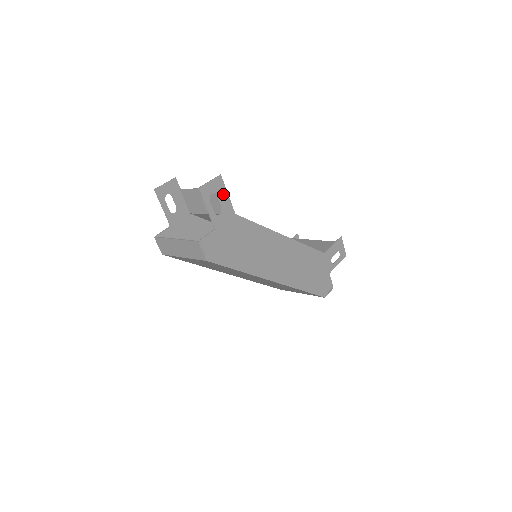
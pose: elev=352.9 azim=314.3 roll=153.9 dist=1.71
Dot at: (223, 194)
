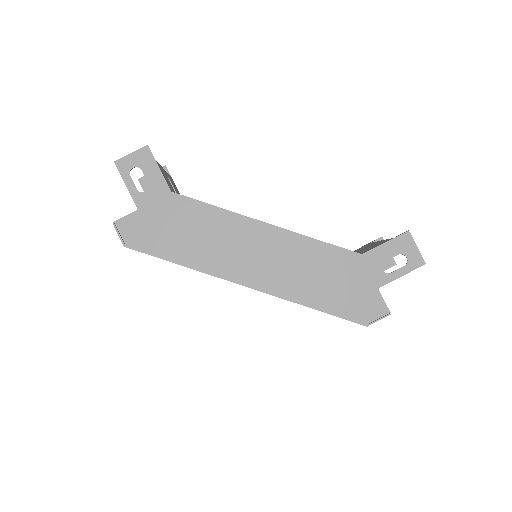
Dot at: (151, 168)
